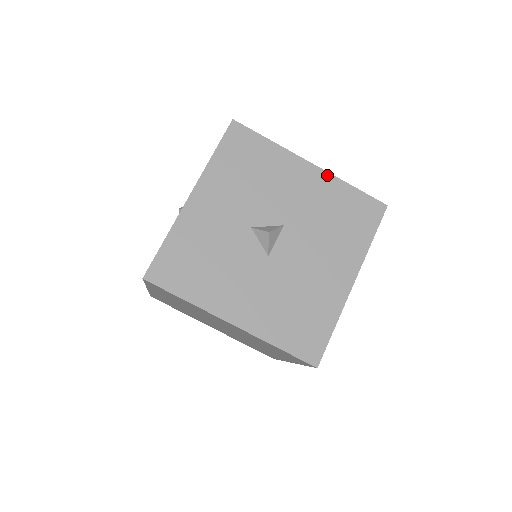
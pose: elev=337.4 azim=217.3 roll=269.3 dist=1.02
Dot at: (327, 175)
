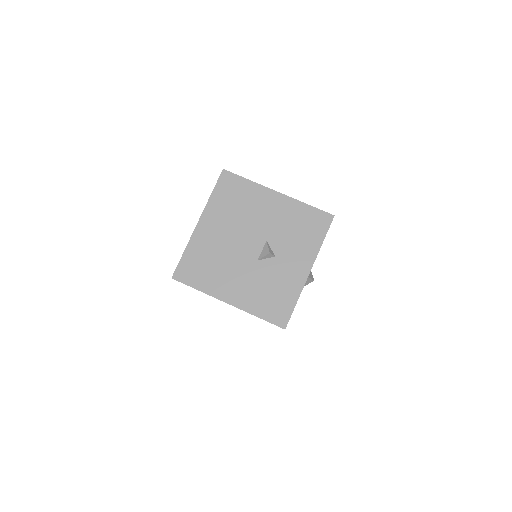
Dot at: occluded
